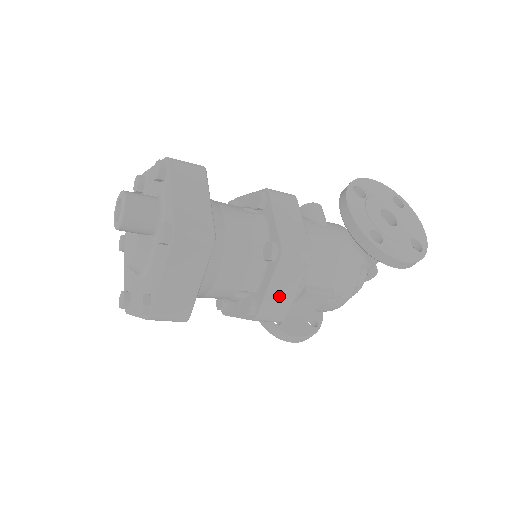
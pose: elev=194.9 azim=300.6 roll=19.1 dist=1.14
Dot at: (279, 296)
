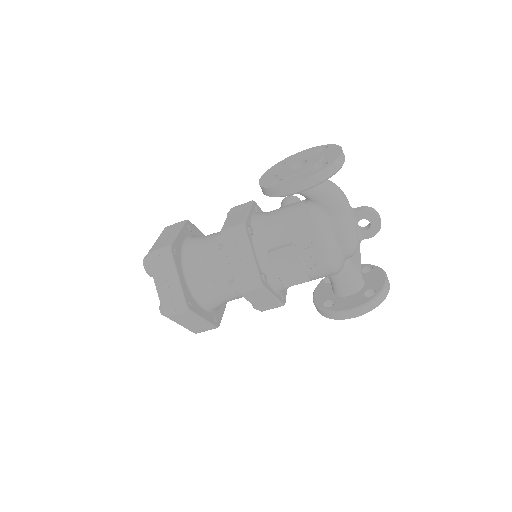
Dot at: (241, 266)
